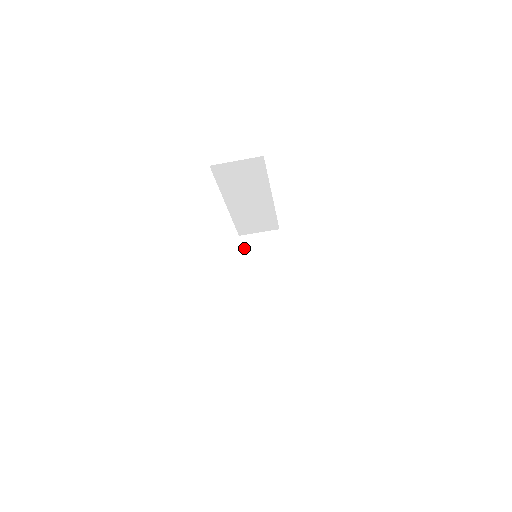
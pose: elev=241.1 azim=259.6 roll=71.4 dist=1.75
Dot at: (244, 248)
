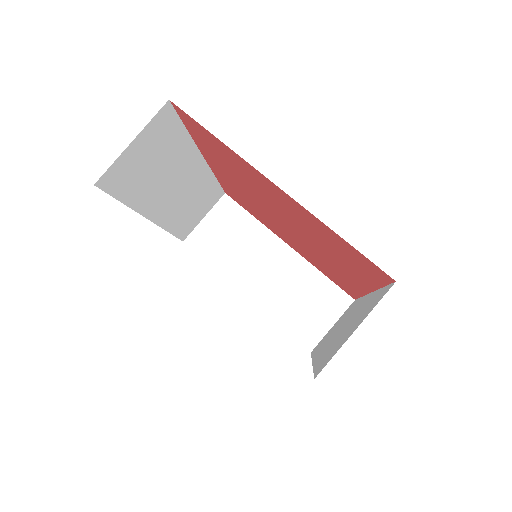
Dot at: (203, 251)
